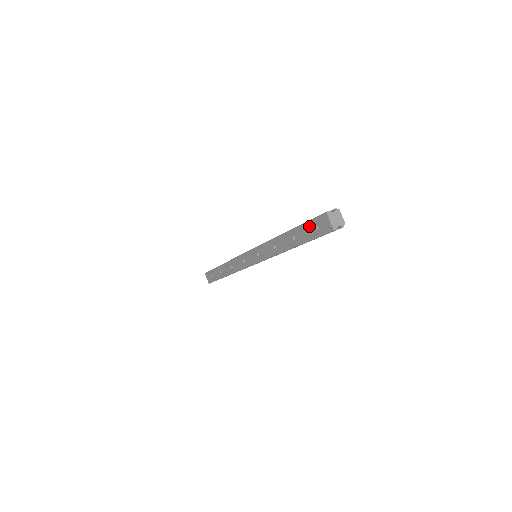
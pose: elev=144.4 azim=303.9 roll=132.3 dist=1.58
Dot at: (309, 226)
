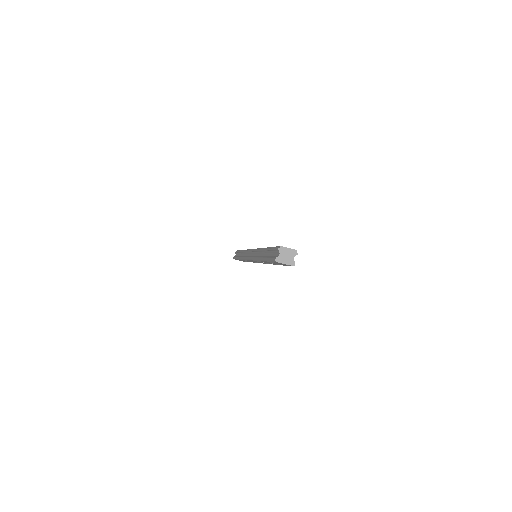
Dot at: occluded
